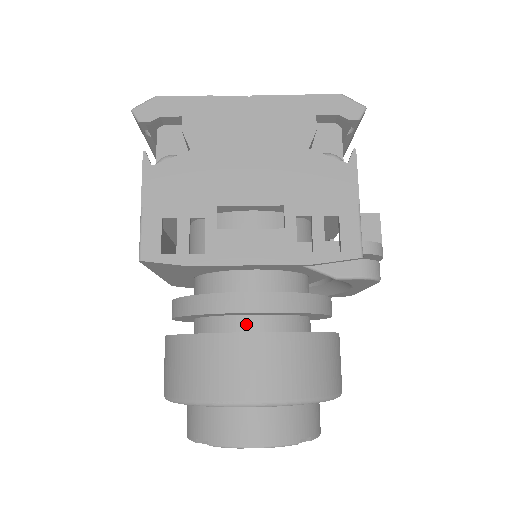
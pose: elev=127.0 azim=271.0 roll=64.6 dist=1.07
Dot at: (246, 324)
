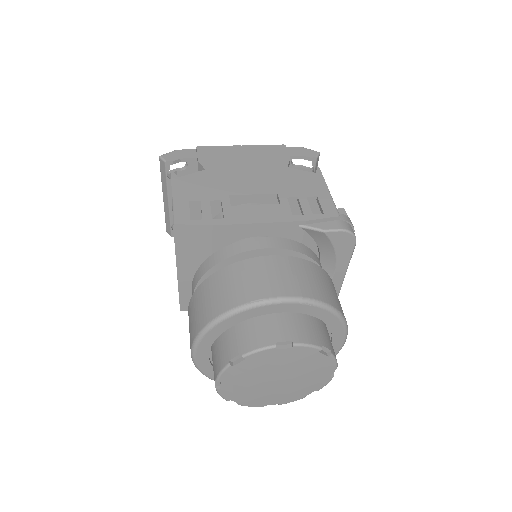
Dot at: occluded
